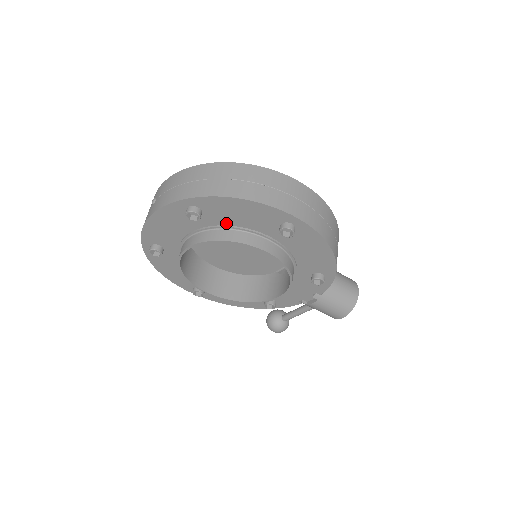
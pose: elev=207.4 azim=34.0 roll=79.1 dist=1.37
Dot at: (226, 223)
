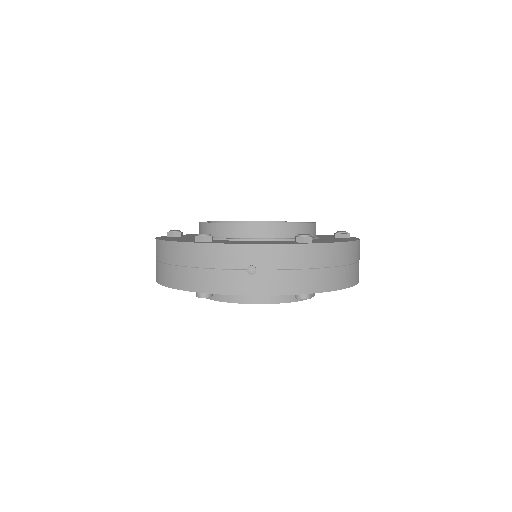
Dot at: occluded
